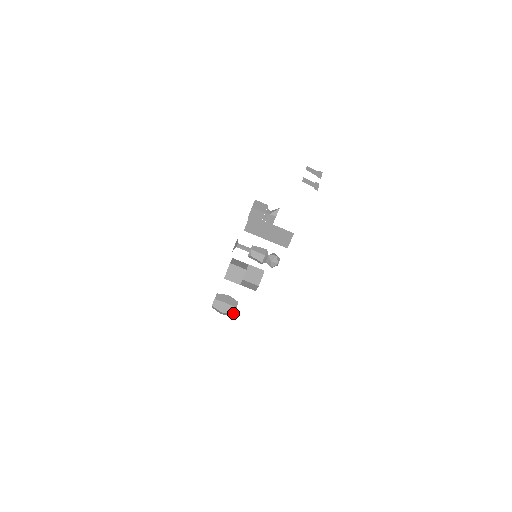
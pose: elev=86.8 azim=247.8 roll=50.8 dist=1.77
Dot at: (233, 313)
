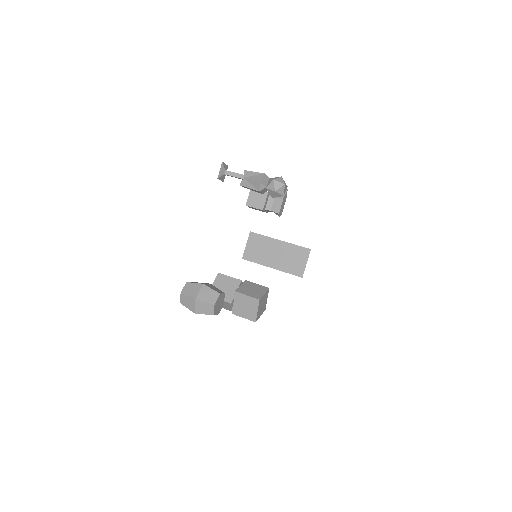
Dot at: (214, 302)
